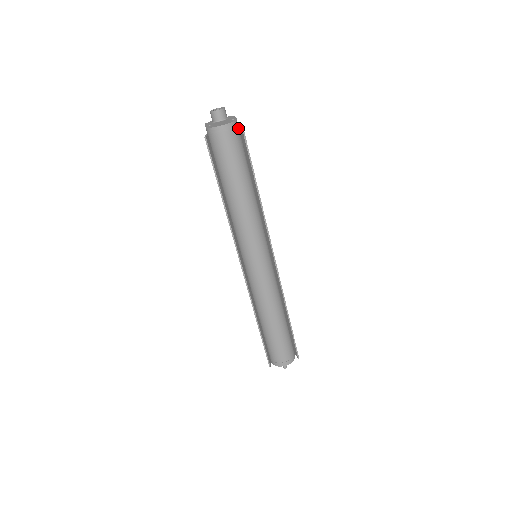
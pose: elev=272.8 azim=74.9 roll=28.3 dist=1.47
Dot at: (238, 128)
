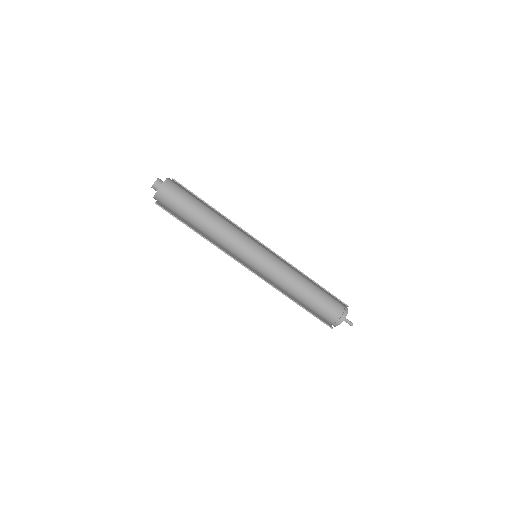
Dot at: (172, 182)
